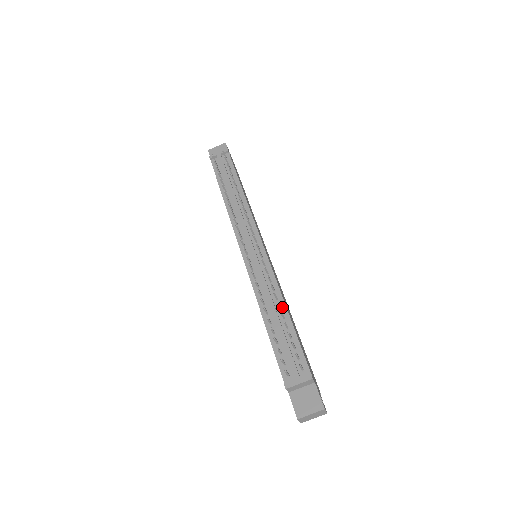
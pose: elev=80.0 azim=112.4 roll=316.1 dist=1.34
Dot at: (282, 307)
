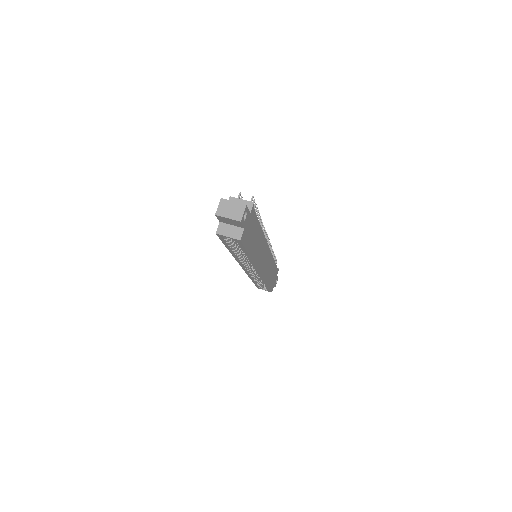
Dot at: occluded
